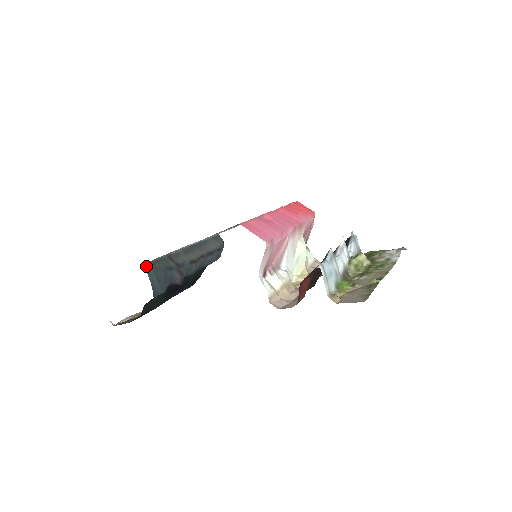
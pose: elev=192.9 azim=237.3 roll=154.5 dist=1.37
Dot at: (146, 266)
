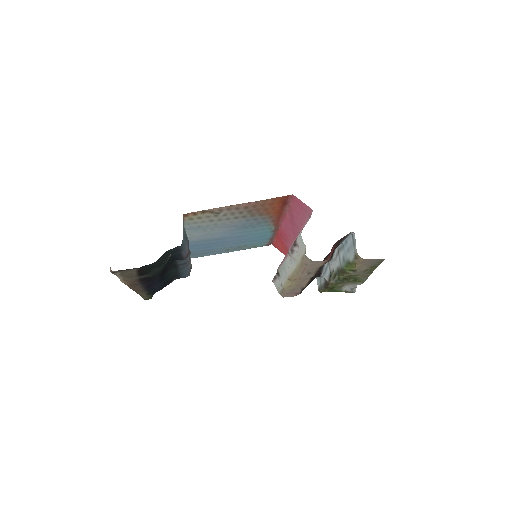
Dot at: occluded
